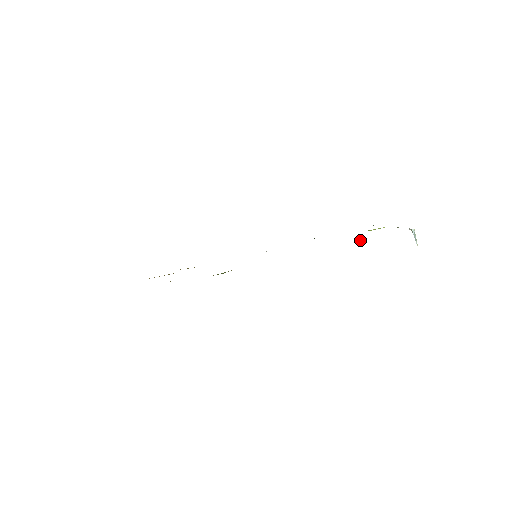
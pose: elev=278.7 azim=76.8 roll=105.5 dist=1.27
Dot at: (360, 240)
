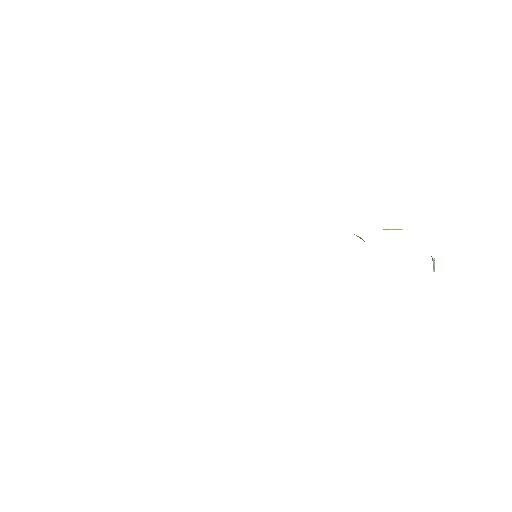
Dot at: occluded
